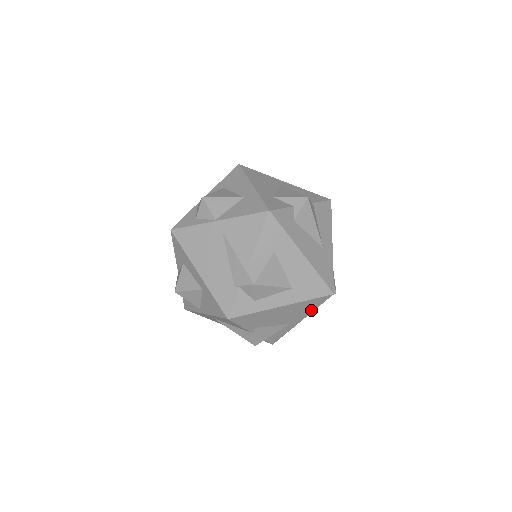
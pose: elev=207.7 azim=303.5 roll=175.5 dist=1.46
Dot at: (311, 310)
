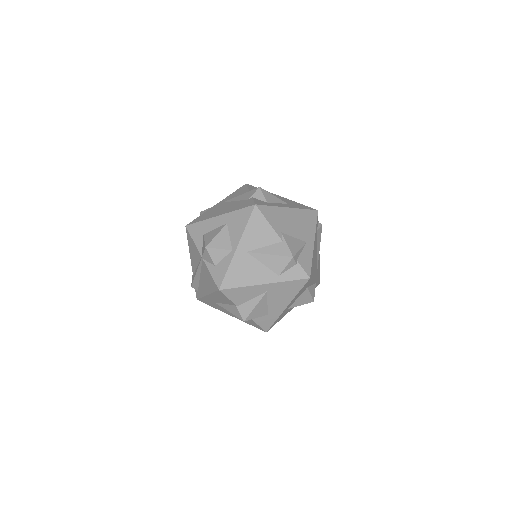
Dot at: (313, 228)
